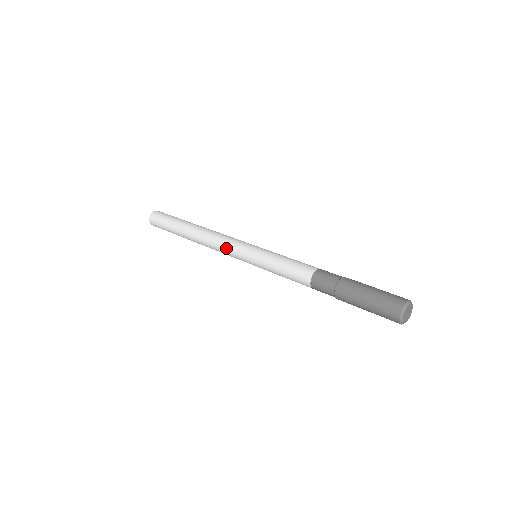
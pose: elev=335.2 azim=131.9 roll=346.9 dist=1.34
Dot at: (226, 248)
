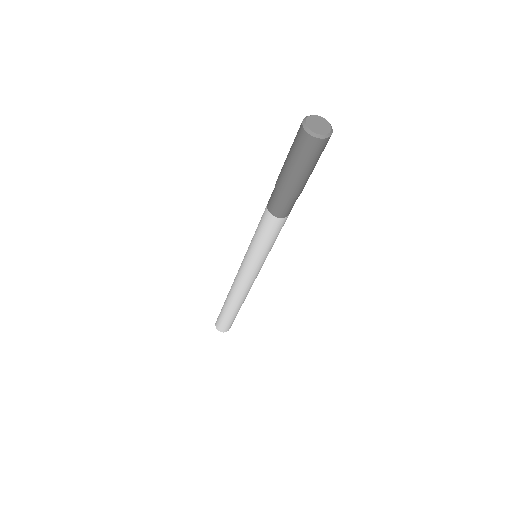
Dot at: occluded
